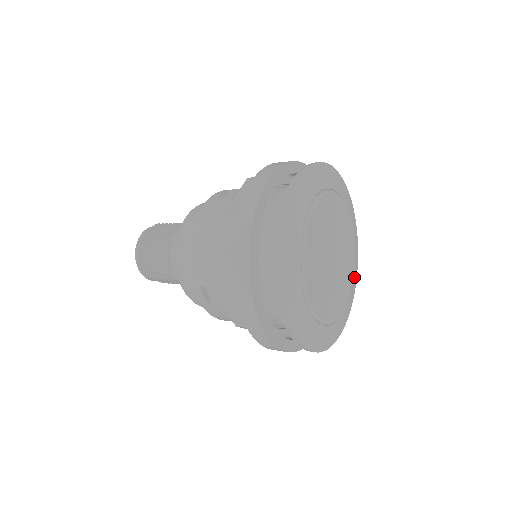
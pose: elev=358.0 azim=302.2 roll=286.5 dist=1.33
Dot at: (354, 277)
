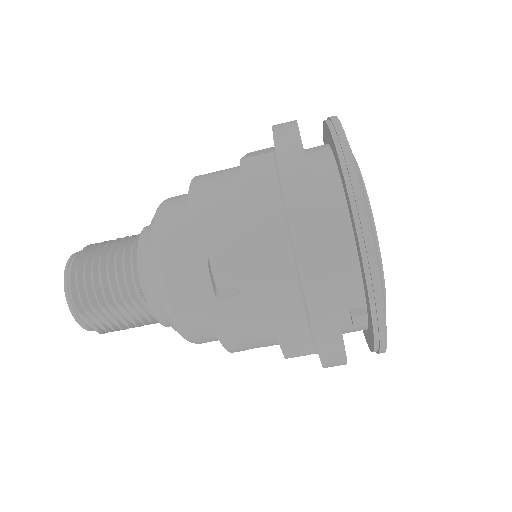
Dot at: occluded
